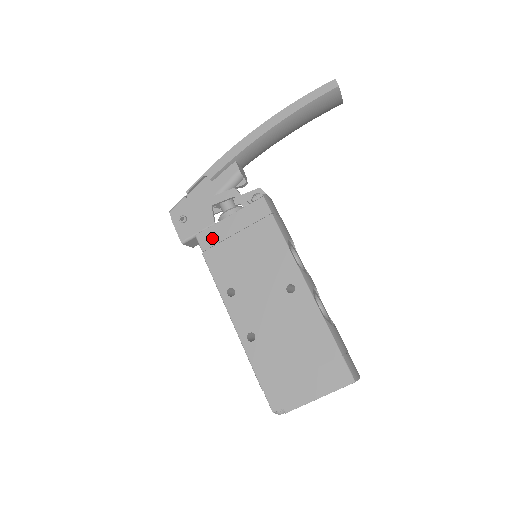
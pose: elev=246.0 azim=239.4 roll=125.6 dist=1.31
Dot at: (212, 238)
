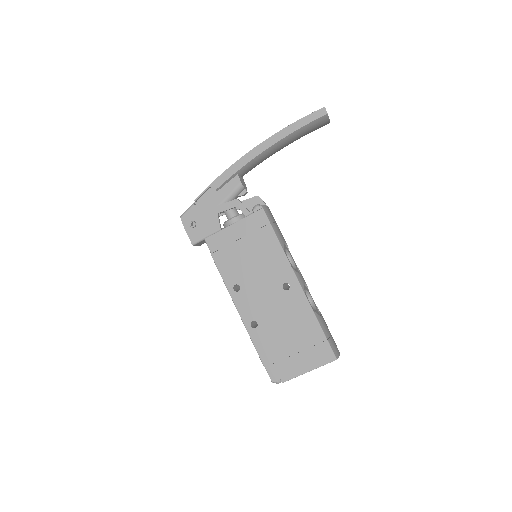
Dot at: (219, 242)
